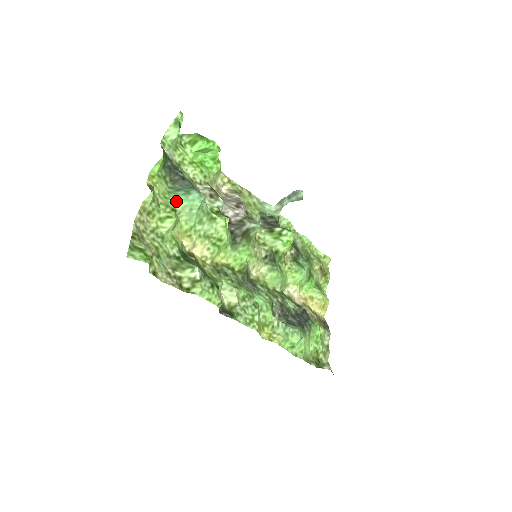
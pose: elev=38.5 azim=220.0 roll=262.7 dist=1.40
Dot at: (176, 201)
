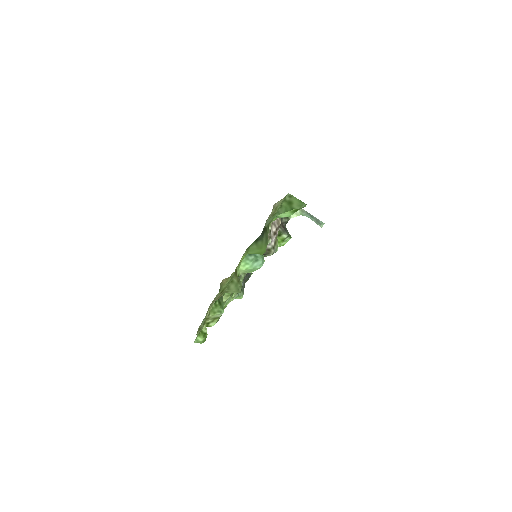
Dot at: (244, 268)
